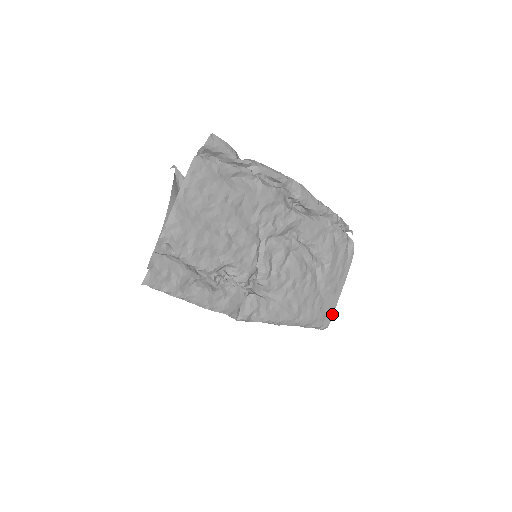
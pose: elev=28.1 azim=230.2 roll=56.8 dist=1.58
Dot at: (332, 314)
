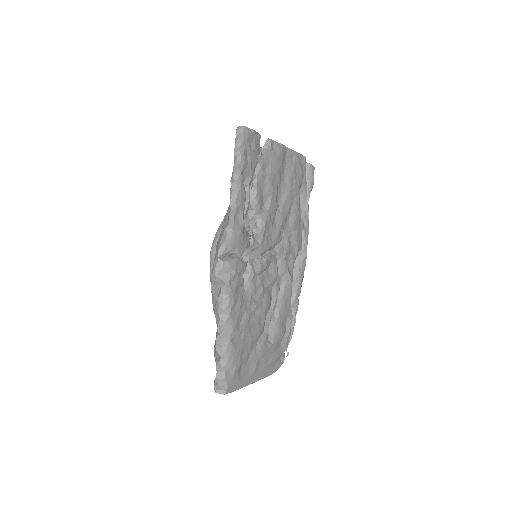
Dot at: (236, 388)
